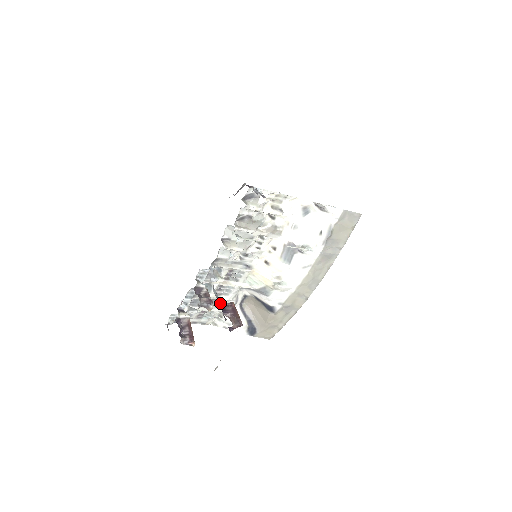
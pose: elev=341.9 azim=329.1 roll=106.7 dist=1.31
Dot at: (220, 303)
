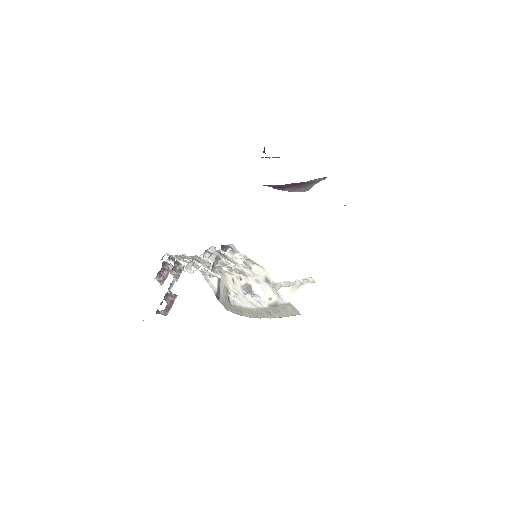
Dot at: (167, 292)
